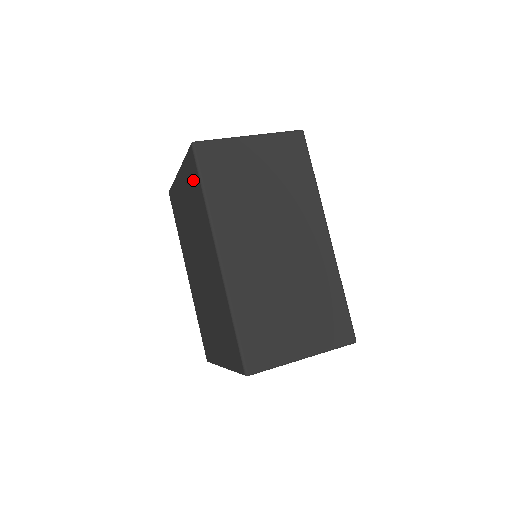
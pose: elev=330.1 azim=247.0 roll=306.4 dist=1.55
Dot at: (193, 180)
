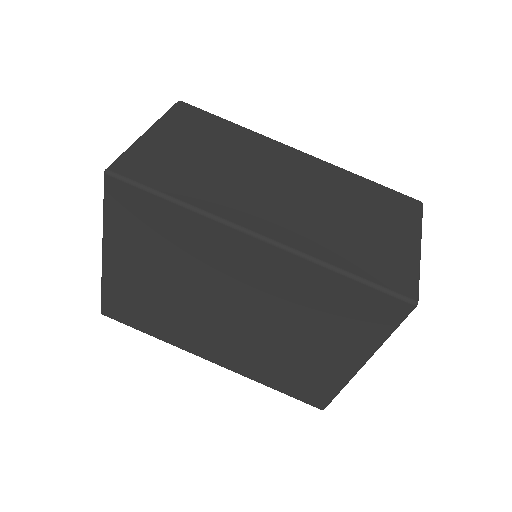
Dot at: (141, 216)
